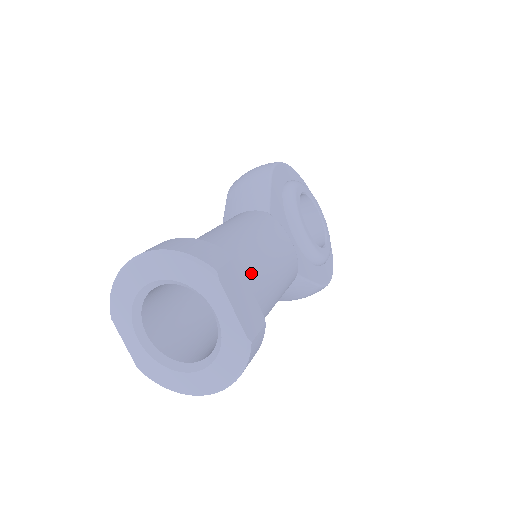
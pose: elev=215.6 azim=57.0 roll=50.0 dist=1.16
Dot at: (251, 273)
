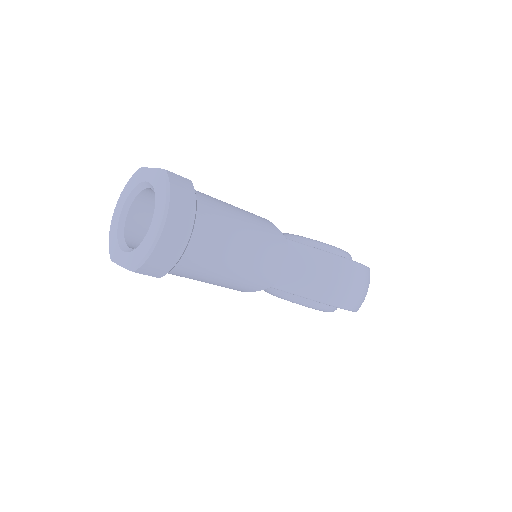
Dot at: occluded
